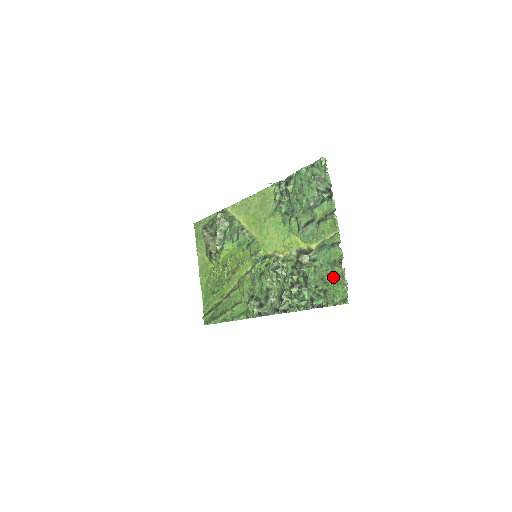
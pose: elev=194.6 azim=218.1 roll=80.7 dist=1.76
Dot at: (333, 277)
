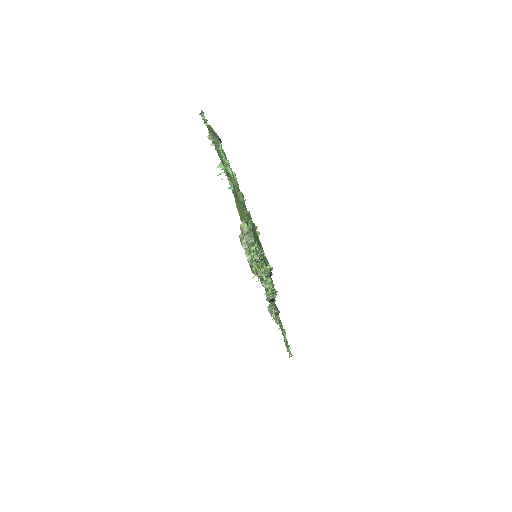
Dot at: (254, 230)
